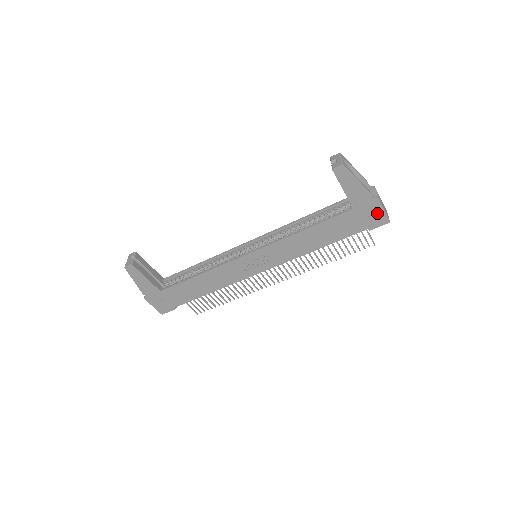
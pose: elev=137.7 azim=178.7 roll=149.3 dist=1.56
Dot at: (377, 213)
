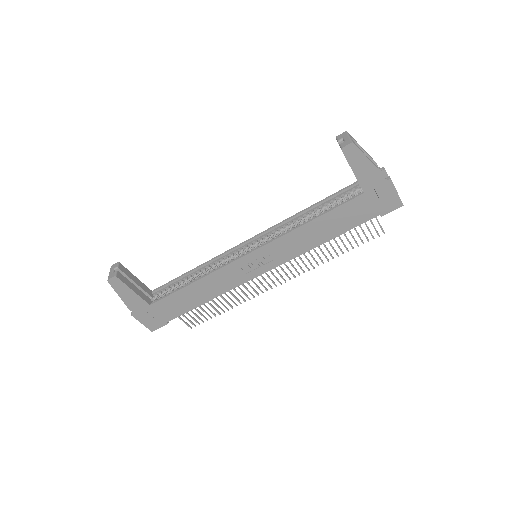
Dot at: (389, 196)
